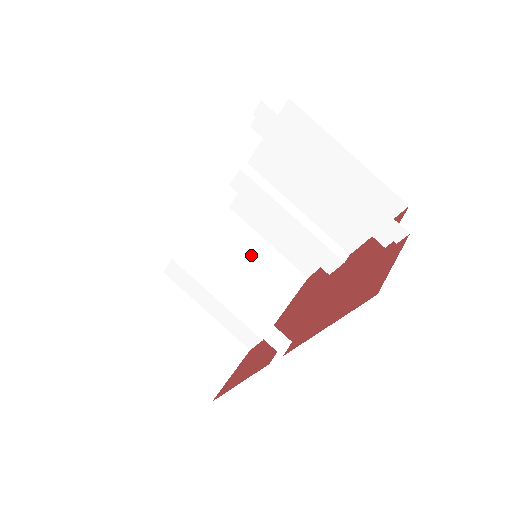
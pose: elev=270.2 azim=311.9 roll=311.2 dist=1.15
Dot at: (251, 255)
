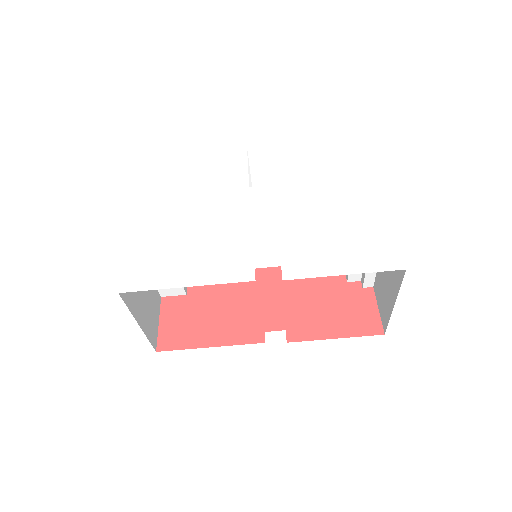
Dot at: occluded
